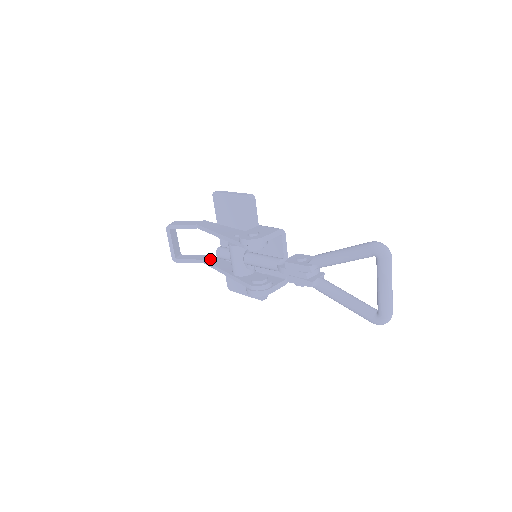
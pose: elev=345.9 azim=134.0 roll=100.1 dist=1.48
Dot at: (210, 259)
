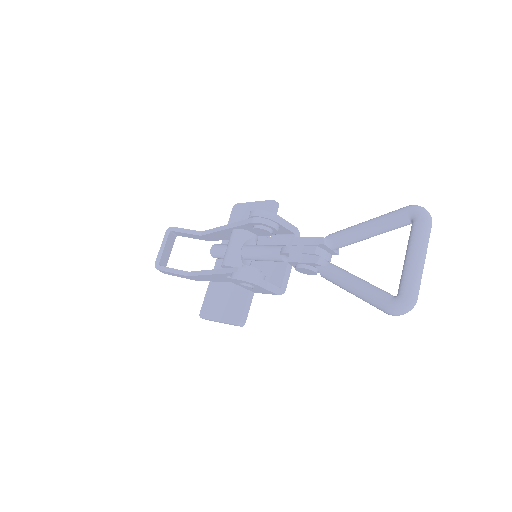
Dot at: occluded
